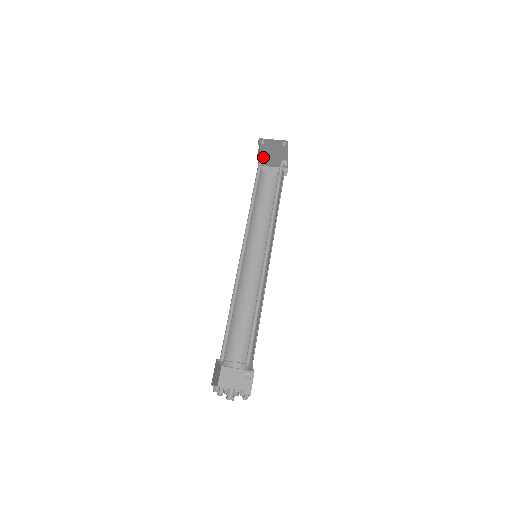
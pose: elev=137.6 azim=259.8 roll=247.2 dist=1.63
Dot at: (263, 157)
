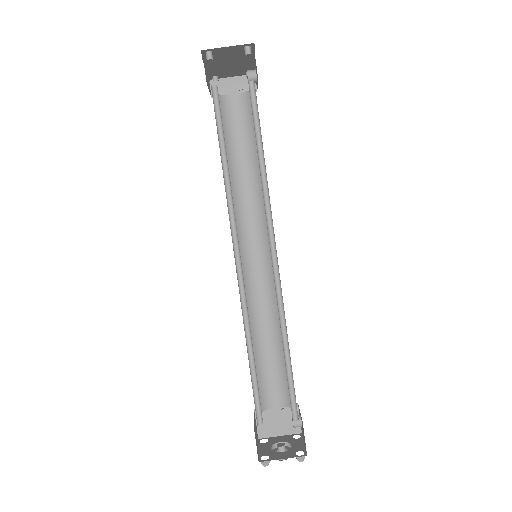
Dot at: (211, 69)
